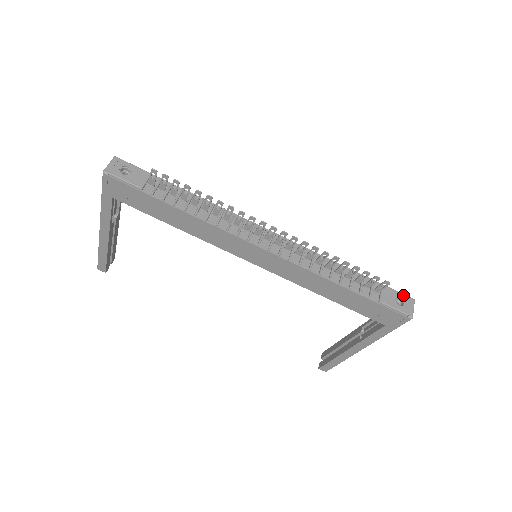
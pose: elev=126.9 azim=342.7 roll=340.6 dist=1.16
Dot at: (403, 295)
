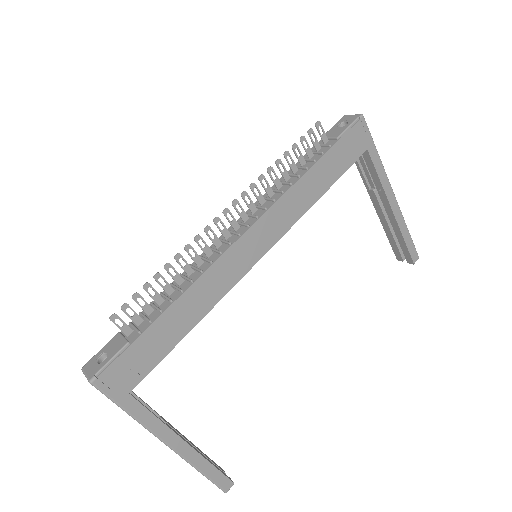
Dot at: (337, 123)
